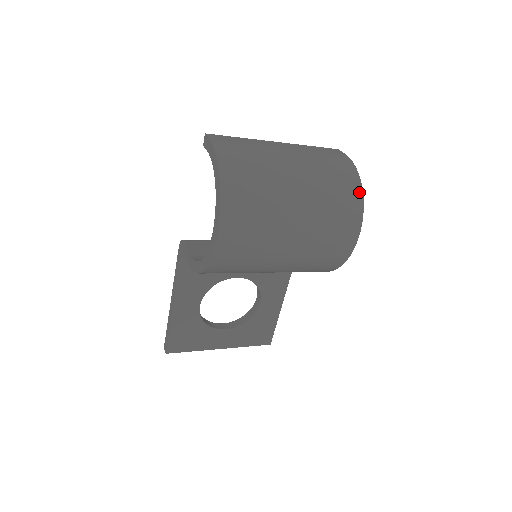
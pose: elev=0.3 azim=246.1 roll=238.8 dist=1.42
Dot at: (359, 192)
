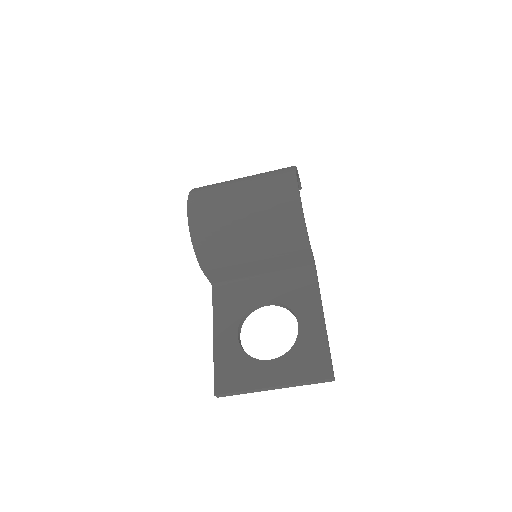
Dot at: occluded
